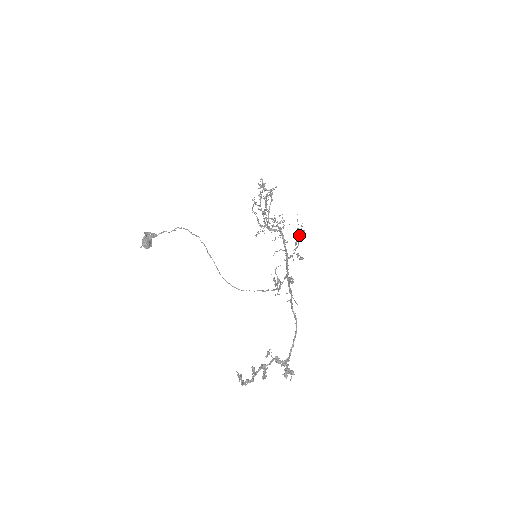
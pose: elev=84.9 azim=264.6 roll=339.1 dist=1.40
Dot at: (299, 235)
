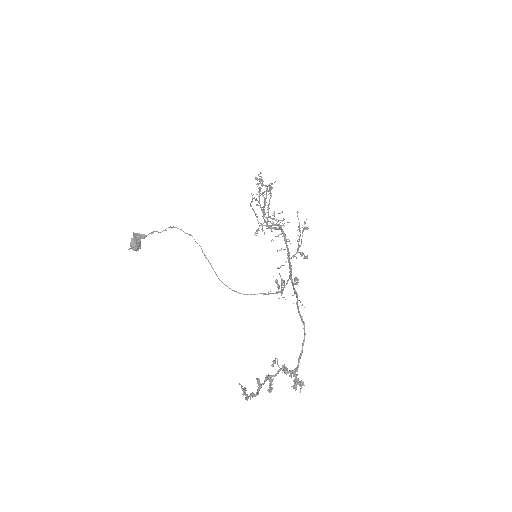
Dot at: (302, 232)
